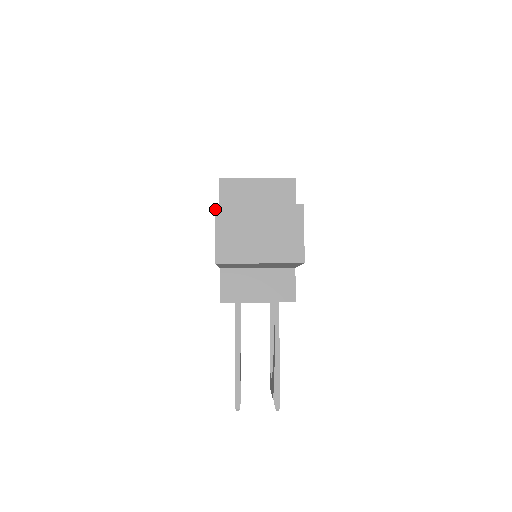
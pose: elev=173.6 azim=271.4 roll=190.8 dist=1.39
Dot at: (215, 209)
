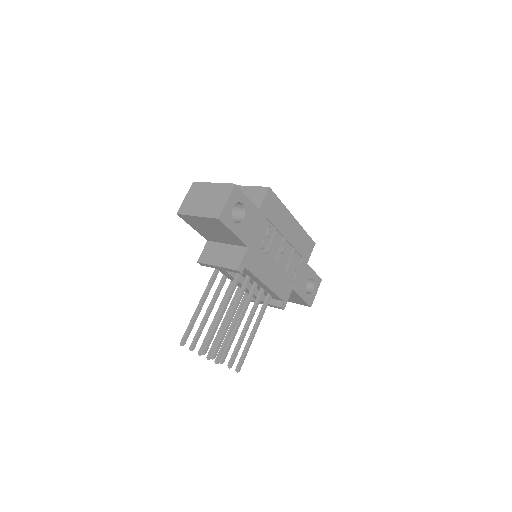
Dot at: (192, 185)
